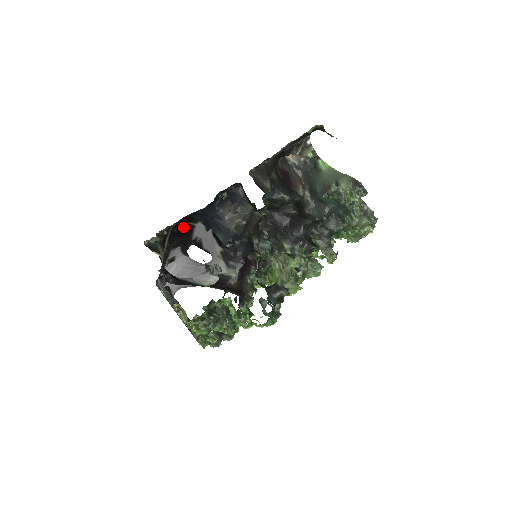
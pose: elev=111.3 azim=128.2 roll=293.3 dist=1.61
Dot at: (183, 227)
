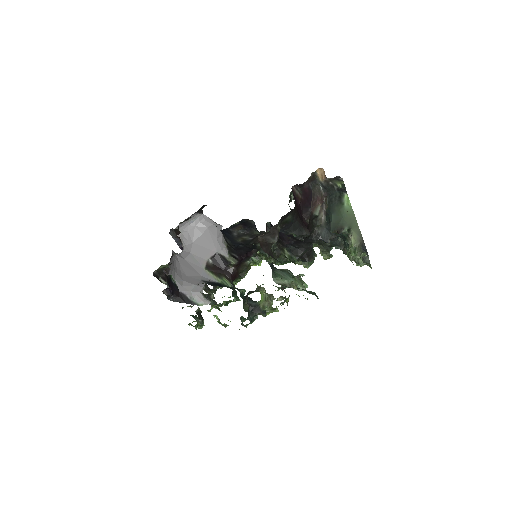
Dot at: occluded
